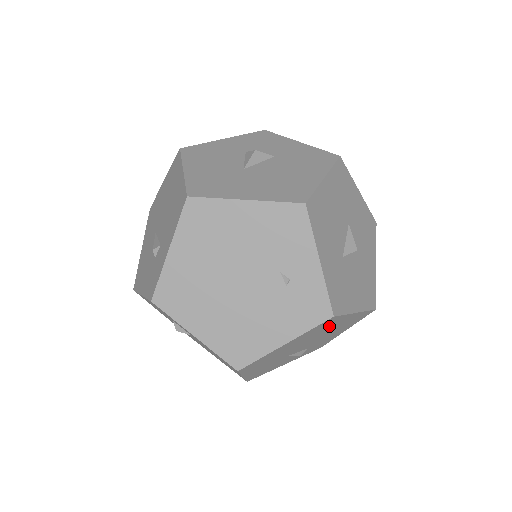
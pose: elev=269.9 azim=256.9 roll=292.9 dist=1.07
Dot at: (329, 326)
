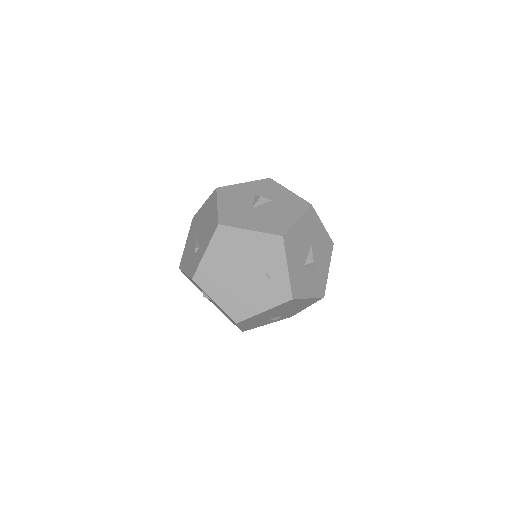
Dot at: (292, 304)
